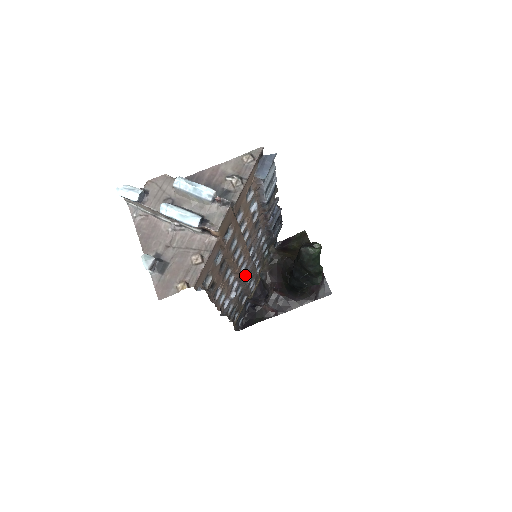
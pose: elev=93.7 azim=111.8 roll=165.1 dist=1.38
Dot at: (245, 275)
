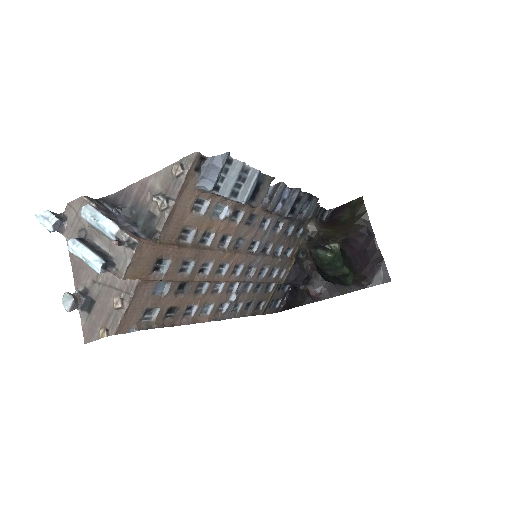
Dot at: (251, 273)
